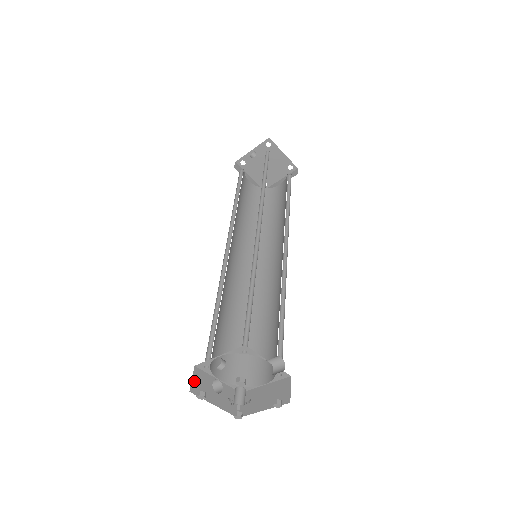
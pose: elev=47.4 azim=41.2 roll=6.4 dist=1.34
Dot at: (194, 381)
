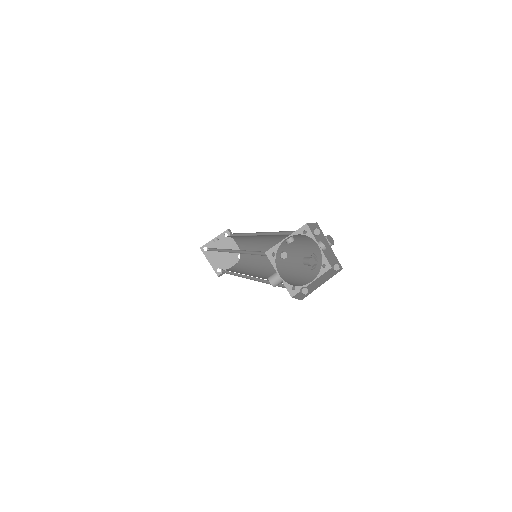
Dot at: occluded
